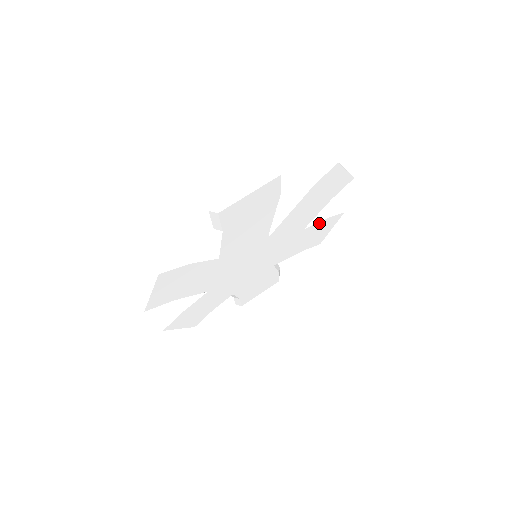
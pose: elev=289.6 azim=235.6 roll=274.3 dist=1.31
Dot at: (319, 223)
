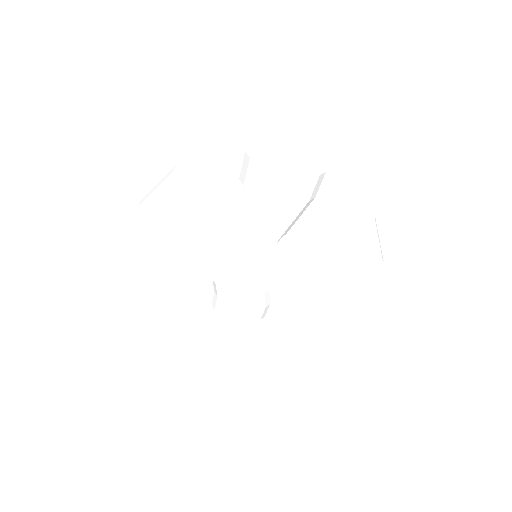
Dot at: (328, 285)
